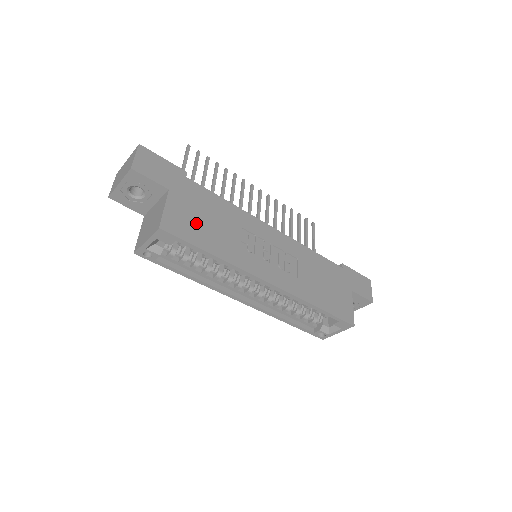
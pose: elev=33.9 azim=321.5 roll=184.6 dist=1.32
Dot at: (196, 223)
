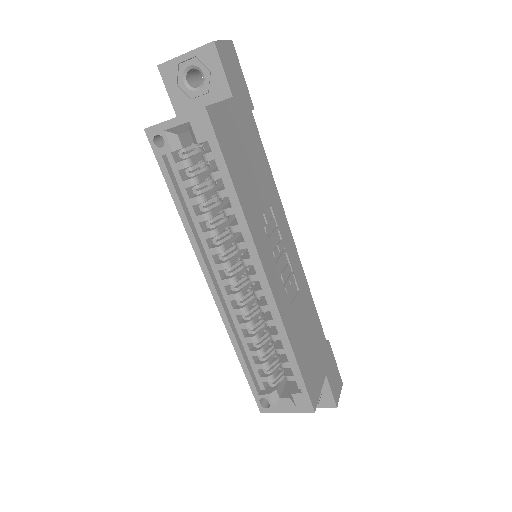
Dot at: (238, 149)
